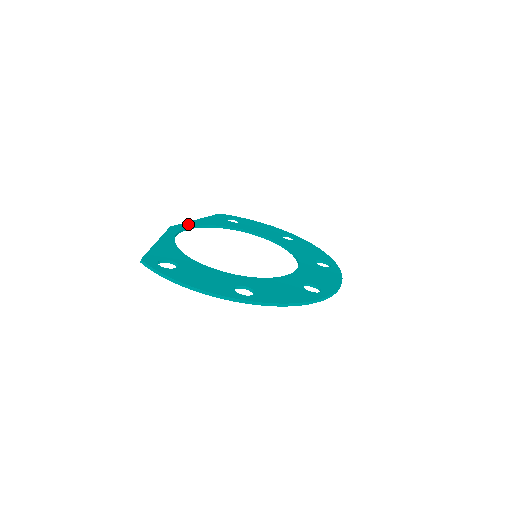
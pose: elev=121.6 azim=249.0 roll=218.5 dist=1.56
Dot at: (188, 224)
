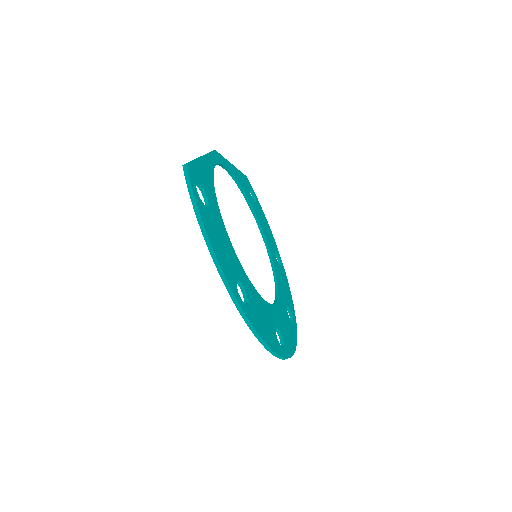
Dot at: (227, 163)
